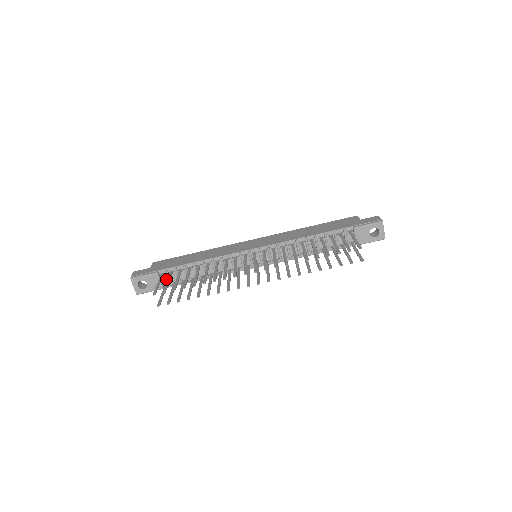
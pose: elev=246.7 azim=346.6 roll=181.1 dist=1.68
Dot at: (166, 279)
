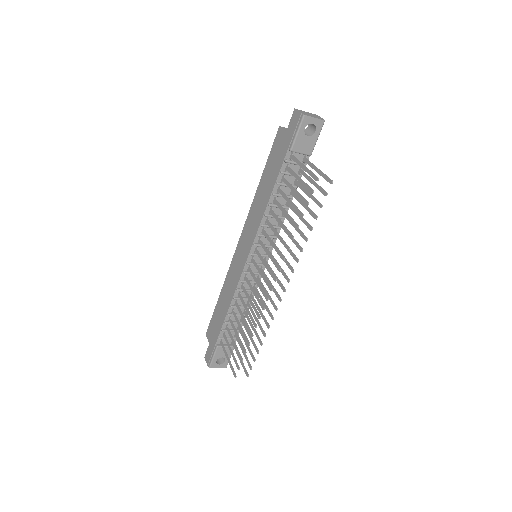
Dot at: occluded
